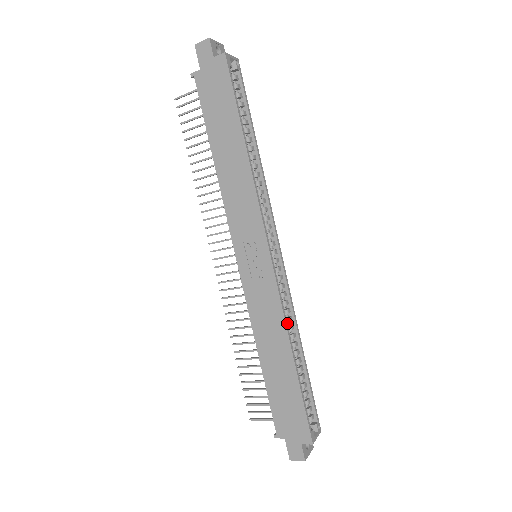
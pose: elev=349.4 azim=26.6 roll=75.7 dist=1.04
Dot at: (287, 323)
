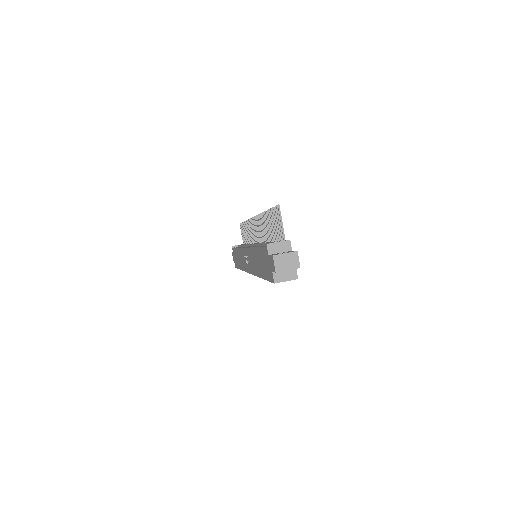
Dot at: occluded
